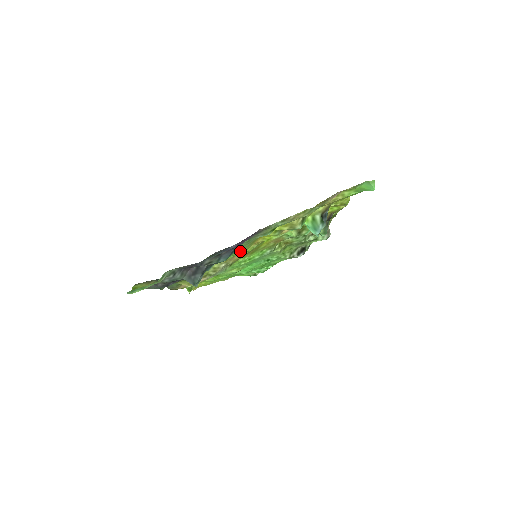
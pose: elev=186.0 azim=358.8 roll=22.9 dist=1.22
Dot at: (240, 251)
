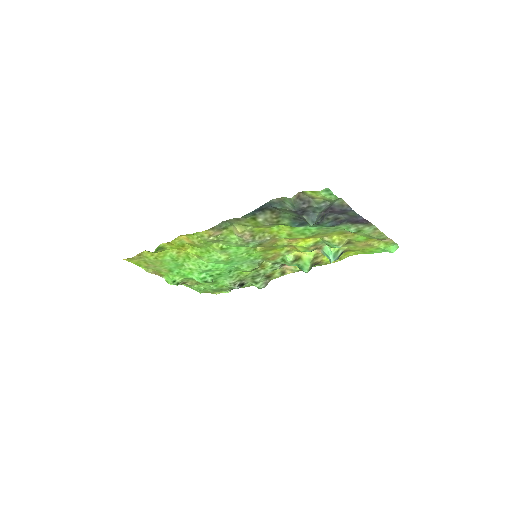
Dot at: (311, 233)
